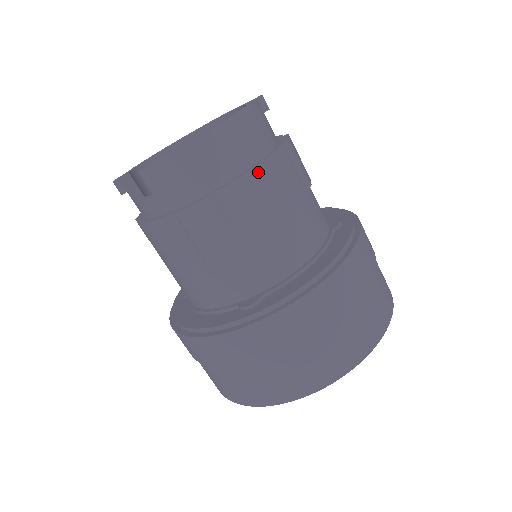
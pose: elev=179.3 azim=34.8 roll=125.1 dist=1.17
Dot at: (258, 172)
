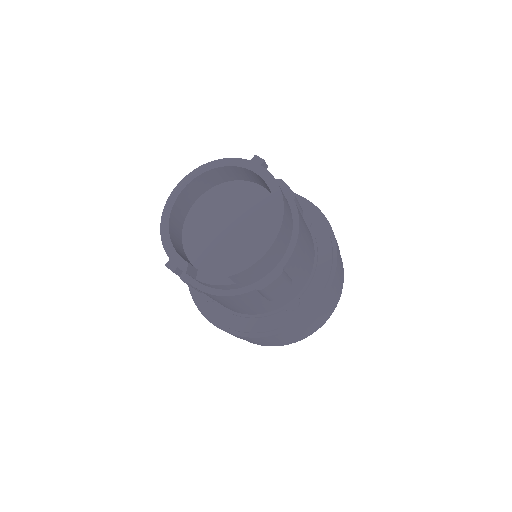
Dot at: (299, 238)
